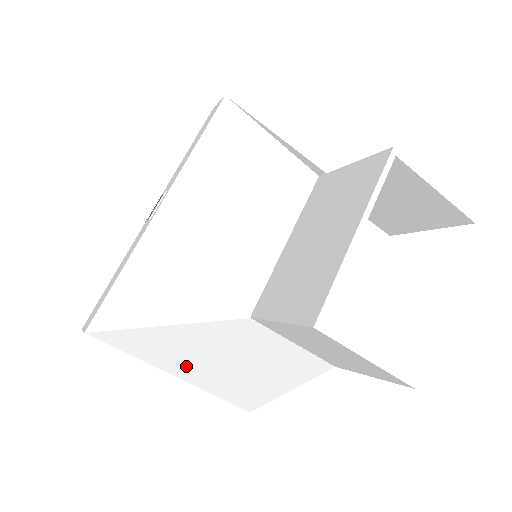
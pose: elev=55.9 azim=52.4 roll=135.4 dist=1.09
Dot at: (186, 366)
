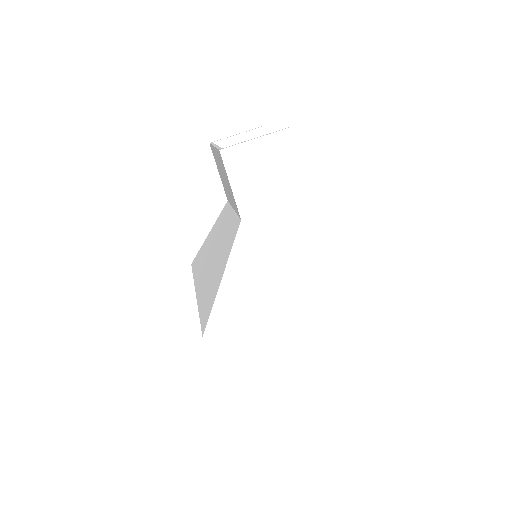
Dot at: (268, 293)
